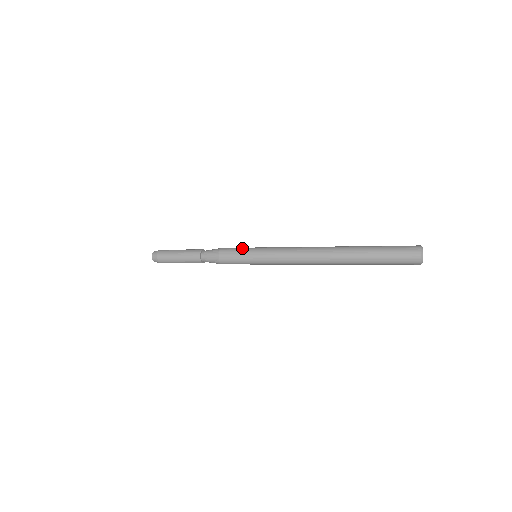
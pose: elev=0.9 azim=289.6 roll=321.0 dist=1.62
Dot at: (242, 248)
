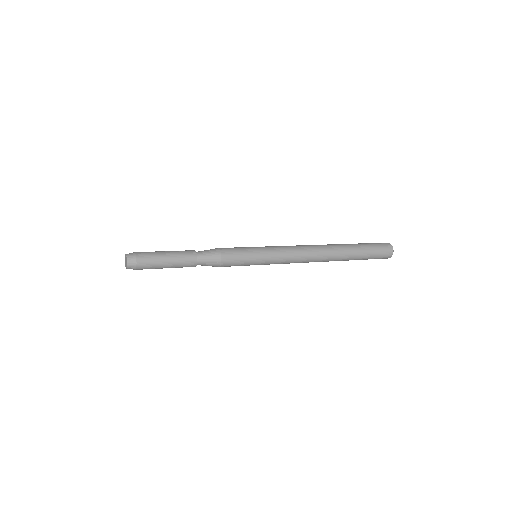
Dot at: (243, 247)
